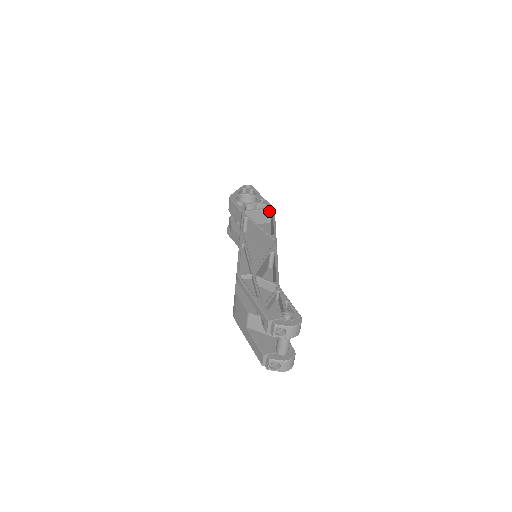
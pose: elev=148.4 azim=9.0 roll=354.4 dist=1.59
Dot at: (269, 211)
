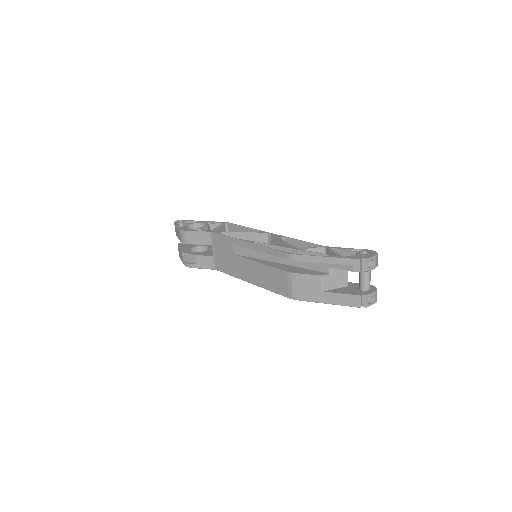
Dot at: (224, 226)
